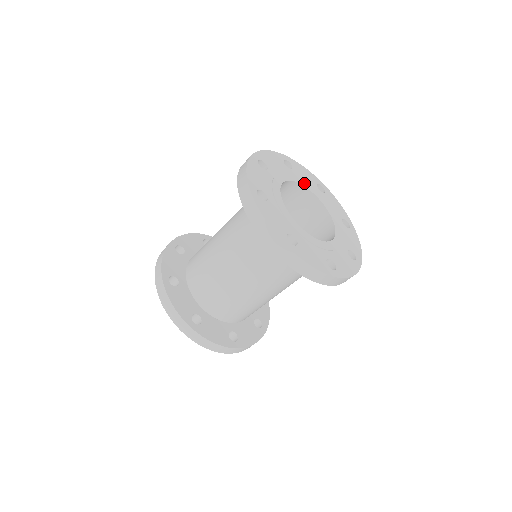
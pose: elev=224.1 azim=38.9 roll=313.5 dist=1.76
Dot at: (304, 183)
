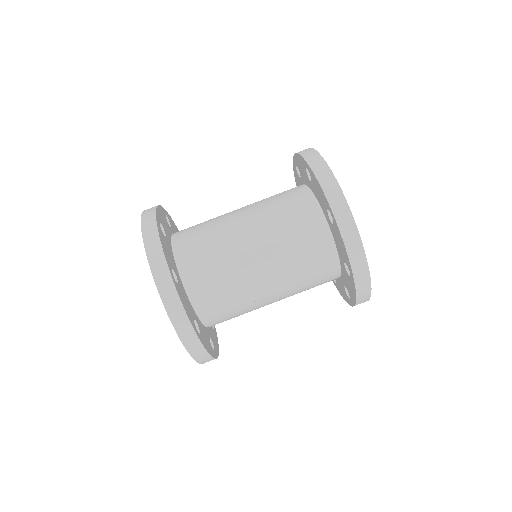
Dot at: occluded
